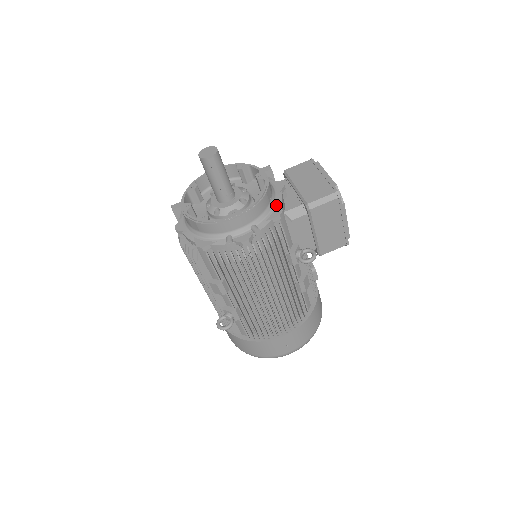
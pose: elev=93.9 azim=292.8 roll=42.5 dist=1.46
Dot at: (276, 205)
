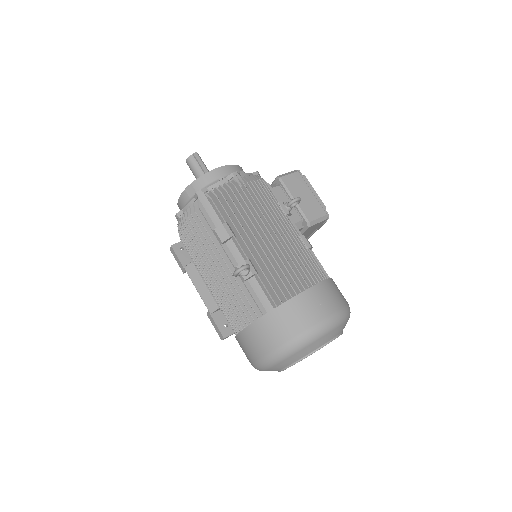
Dot at: occluded
